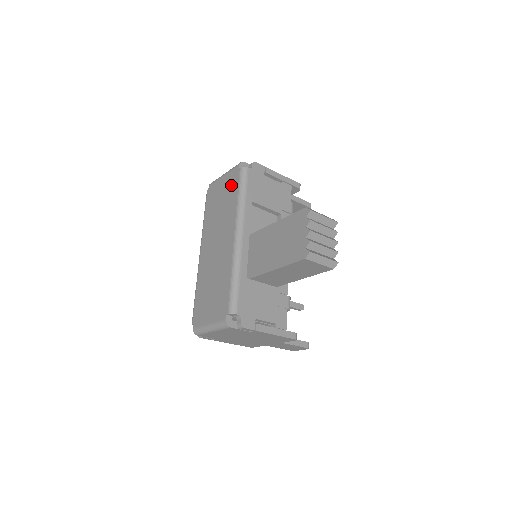
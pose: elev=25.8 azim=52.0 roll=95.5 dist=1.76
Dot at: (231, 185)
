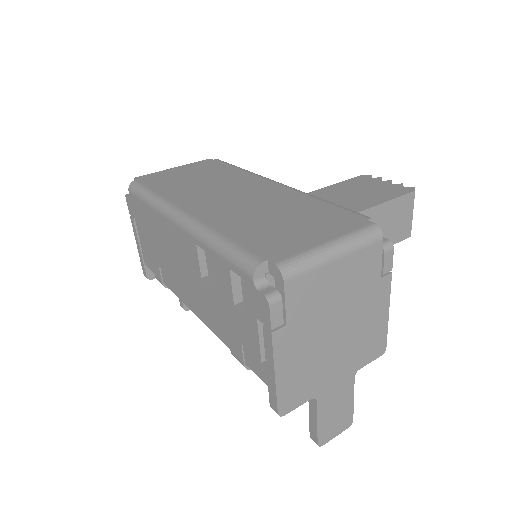
Dot at: (209, 166)
